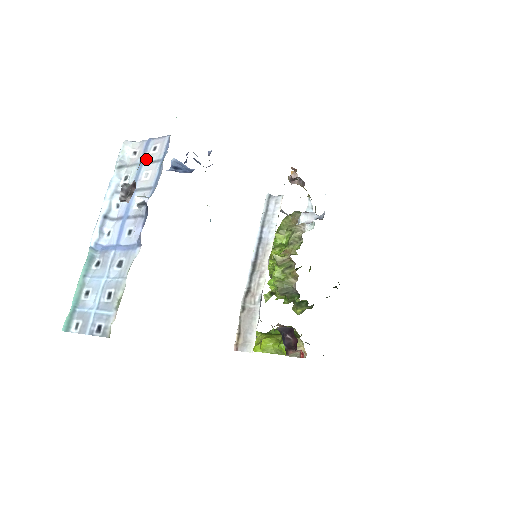
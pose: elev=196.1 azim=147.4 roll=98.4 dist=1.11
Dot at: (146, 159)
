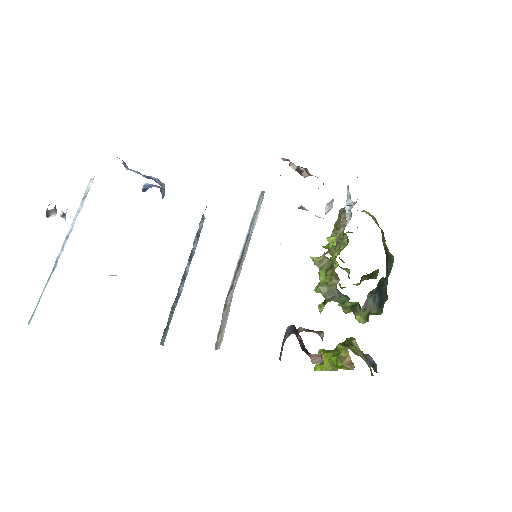
Dot at: occluded
